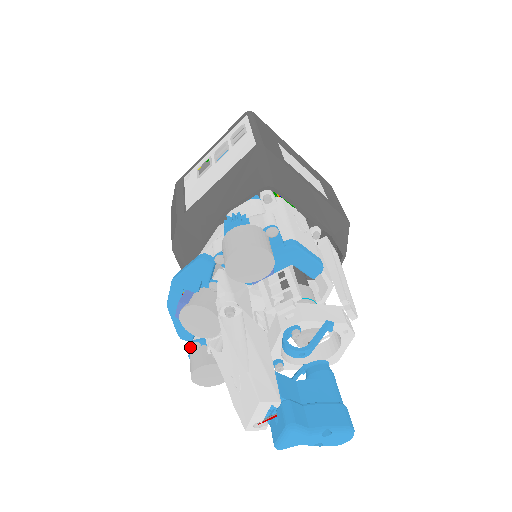
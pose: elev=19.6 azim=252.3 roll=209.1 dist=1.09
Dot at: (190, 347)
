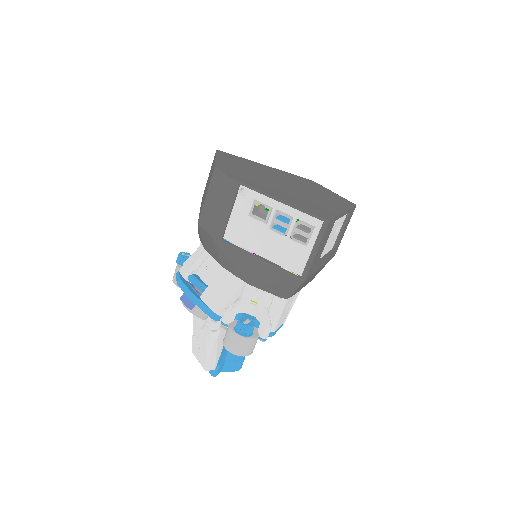
Dot at: (180, 258)
